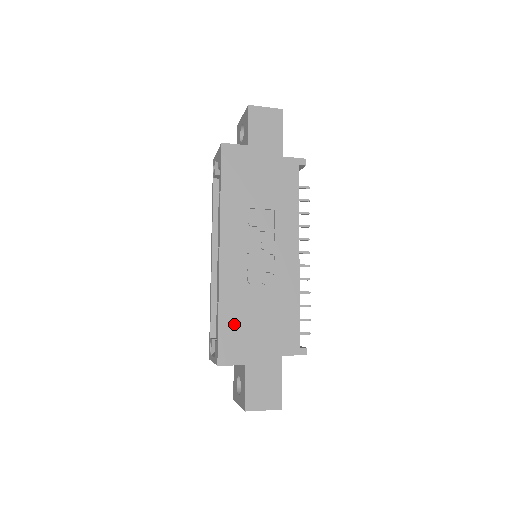
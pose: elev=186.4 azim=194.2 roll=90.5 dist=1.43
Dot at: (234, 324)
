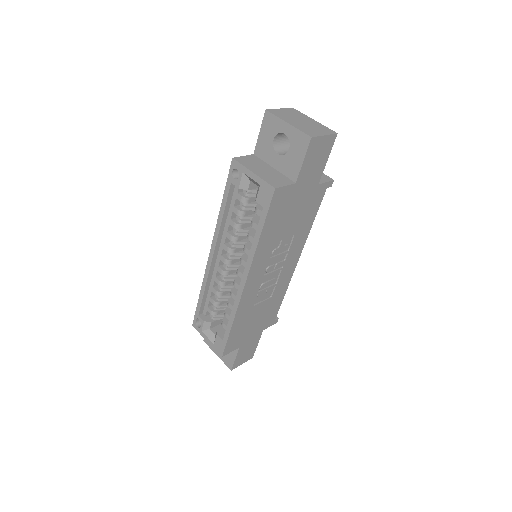
Dot at: (240, 328)
